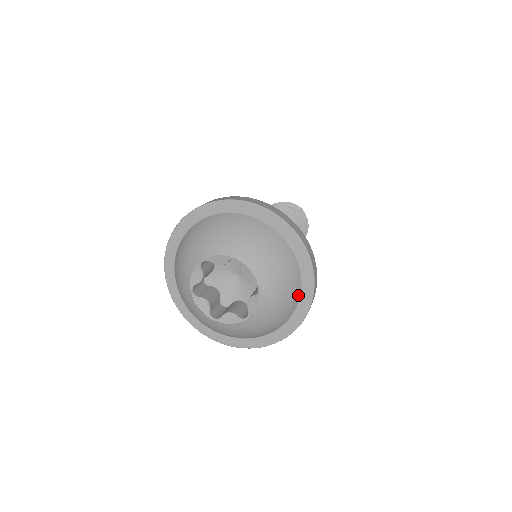
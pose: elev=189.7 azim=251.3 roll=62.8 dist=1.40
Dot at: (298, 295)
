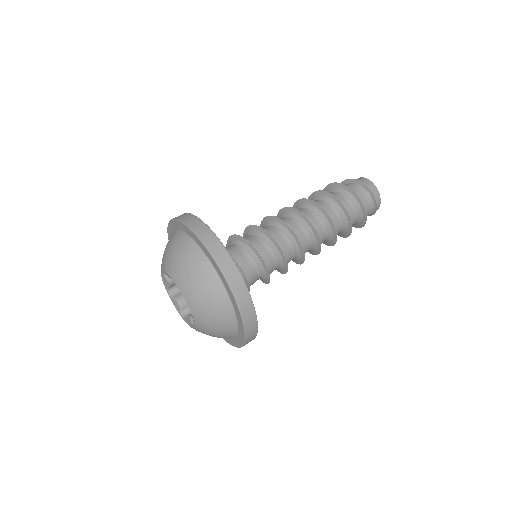
Dot at: (233, 316)
